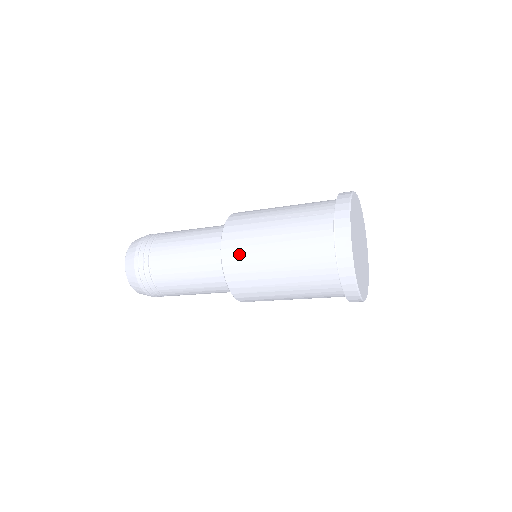
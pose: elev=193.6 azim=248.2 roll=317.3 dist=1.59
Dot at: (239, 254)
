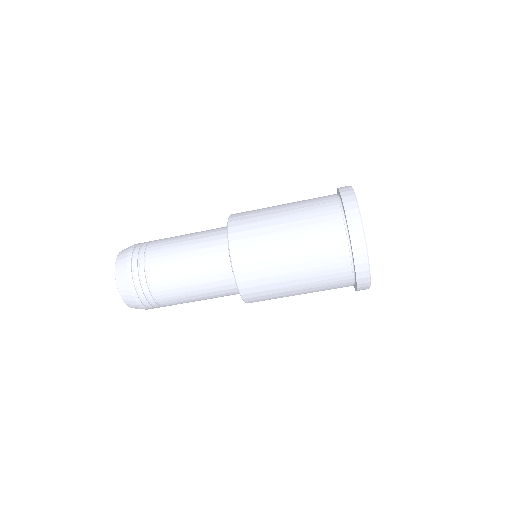
Dot at: (248, 244)
